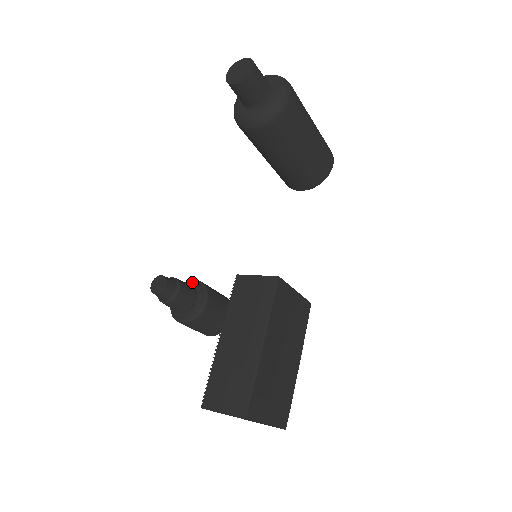
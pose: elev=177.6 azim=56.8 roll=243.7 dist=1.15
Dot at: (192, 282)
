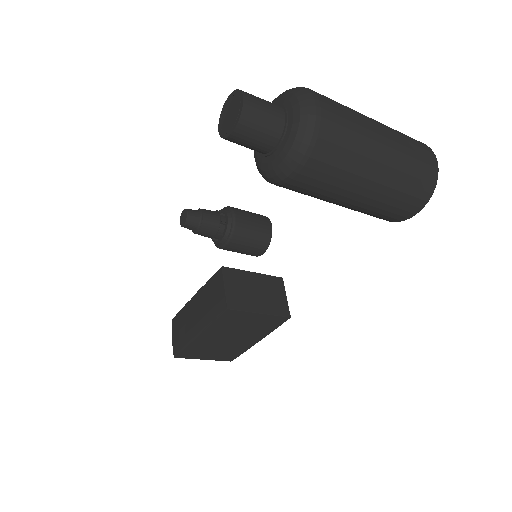
Dot at: (227, 218)
